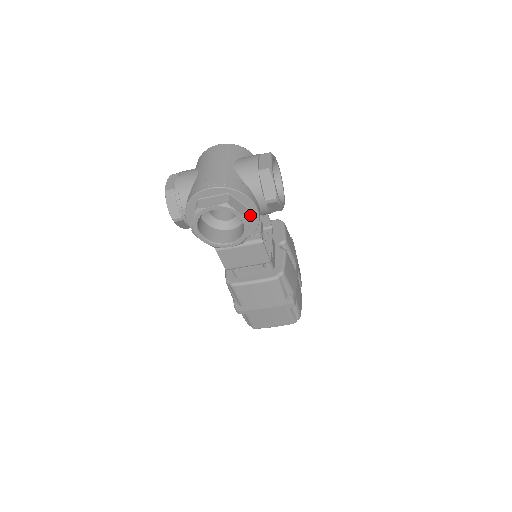
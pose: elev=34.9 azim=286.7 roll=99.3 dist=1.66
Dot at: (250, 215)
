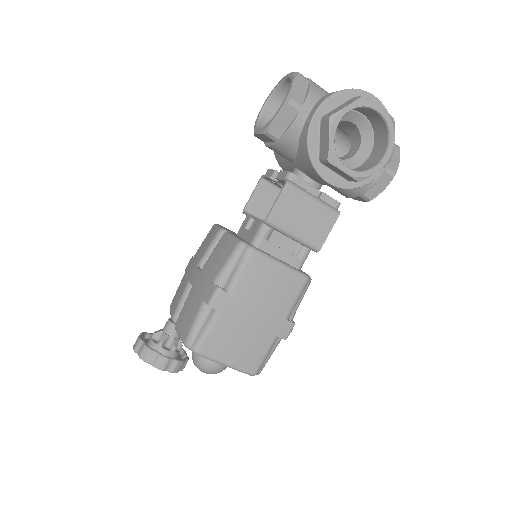
Dot at: occluded
